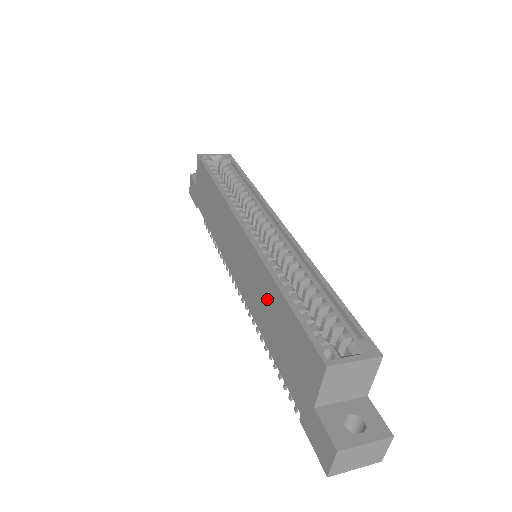
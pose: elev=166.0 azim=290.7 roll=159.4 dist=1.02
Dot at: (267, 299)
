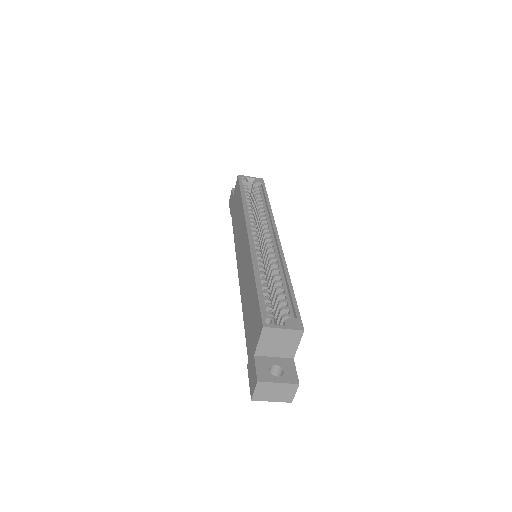
Dot at: (249, 284)
